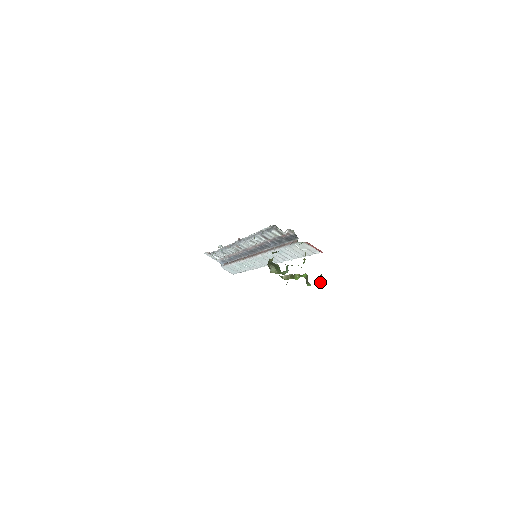
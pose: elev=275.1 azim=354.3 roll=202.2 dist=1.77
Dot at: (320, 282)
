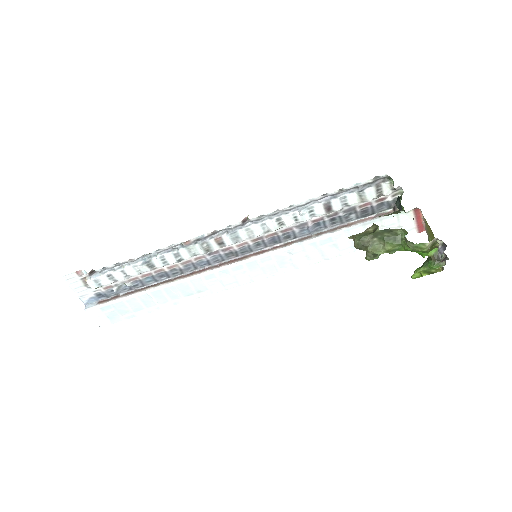
Dot at: (430, 270)
